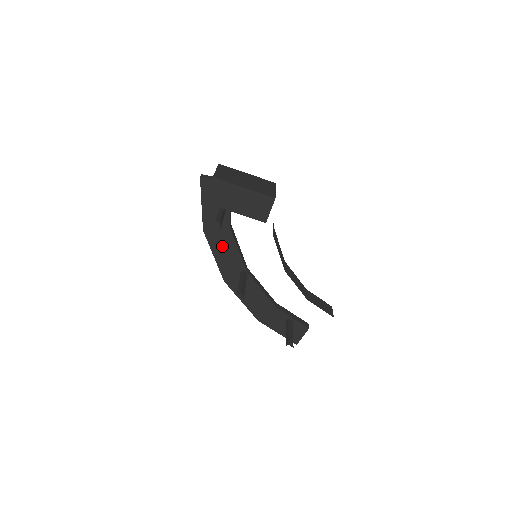
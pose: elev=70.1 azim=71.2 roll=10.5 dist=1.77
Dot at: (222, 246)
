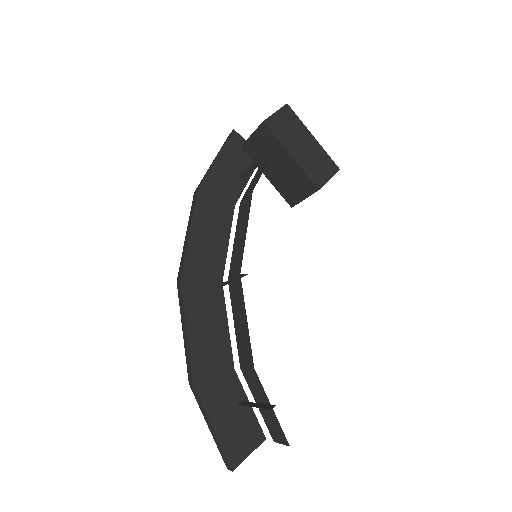
Dot at: (210, 224)
